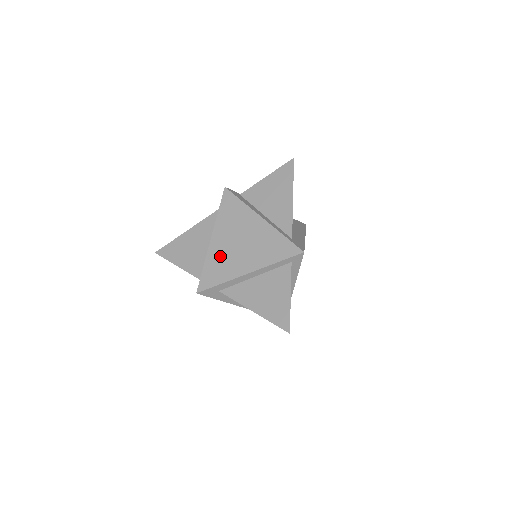
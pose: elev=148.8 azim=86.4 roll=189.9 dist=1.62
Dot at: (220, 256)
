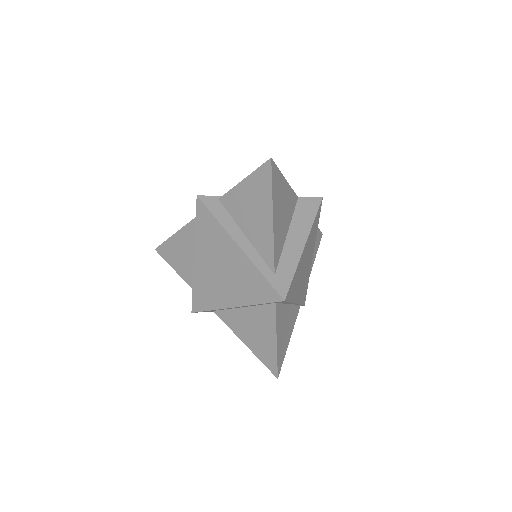
Dot at: (205, 280)
